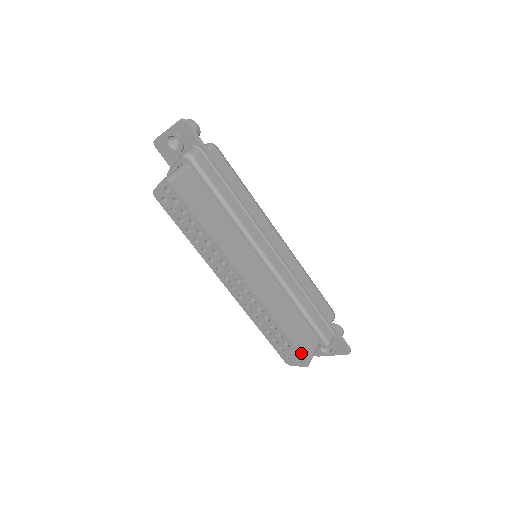
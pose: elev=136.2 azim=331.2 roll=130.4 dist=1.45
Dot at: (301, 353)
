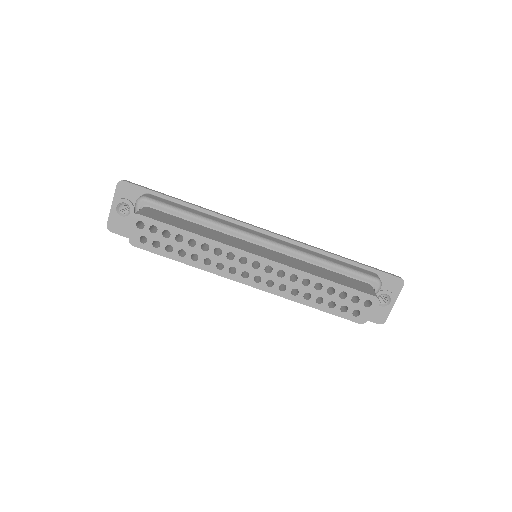
Dot at: (362, 292)
